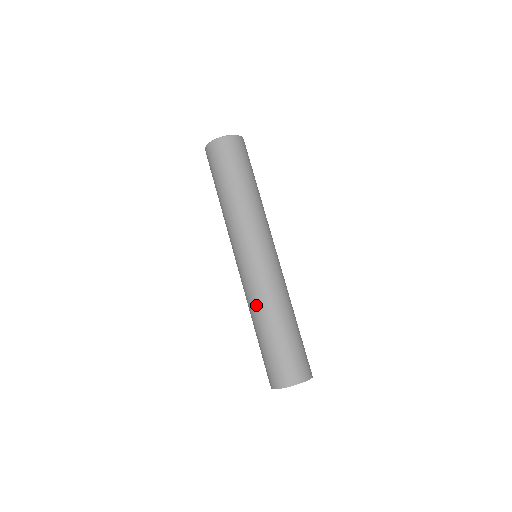
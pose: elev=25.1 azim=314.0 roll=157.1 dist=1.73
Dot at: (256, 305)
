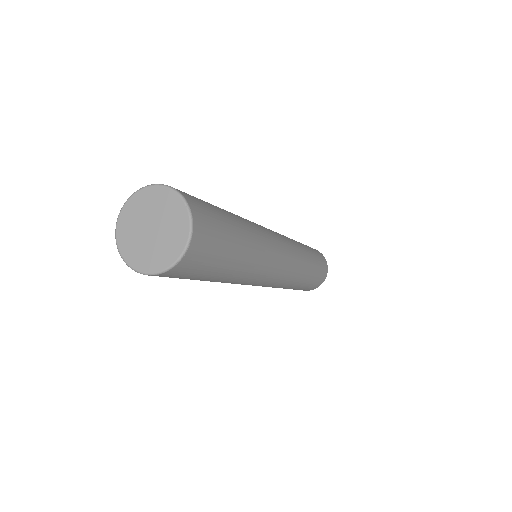
Dot at: occluded
